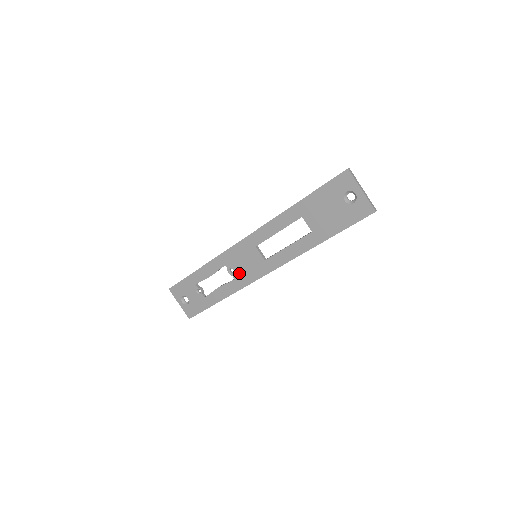
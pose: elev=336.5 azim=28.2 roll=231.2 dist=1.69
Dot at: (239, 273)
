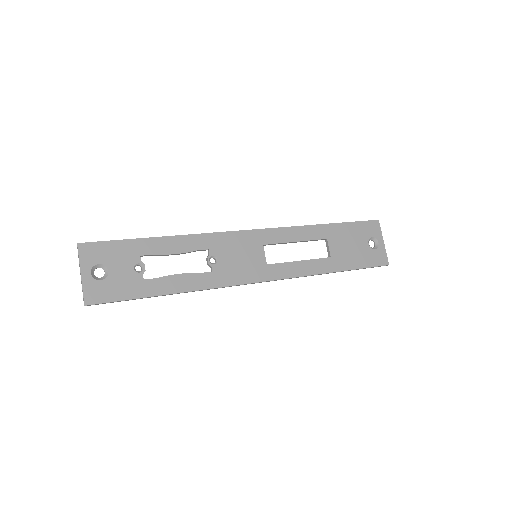
Dot at: (224, 266)
